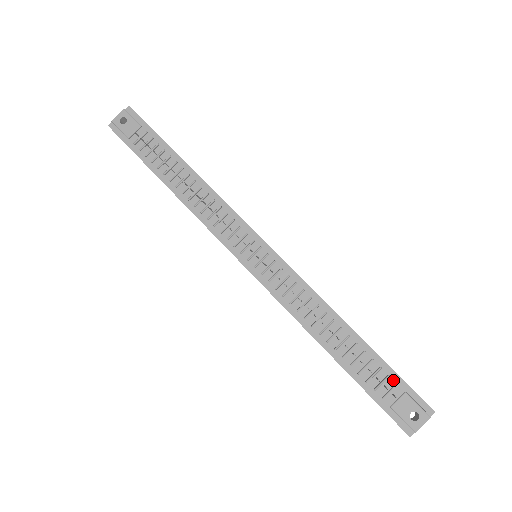
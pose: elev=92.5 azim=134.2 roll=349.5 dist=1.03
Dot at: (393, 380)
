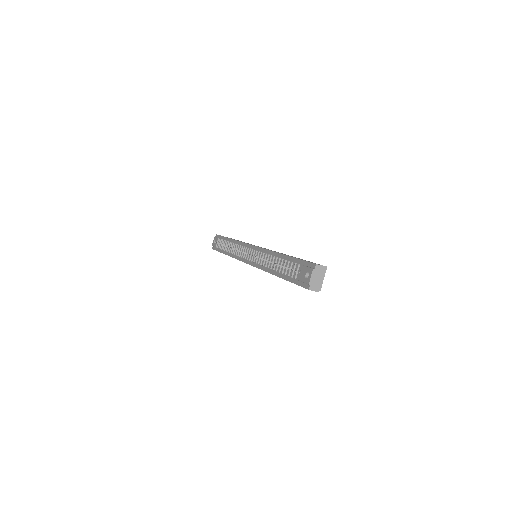
Dot at: (298, 264)
